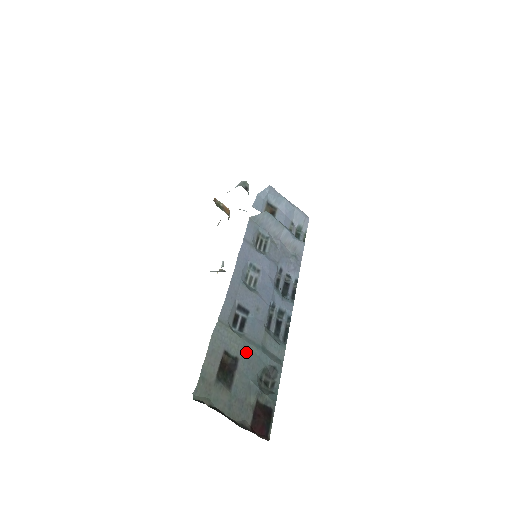
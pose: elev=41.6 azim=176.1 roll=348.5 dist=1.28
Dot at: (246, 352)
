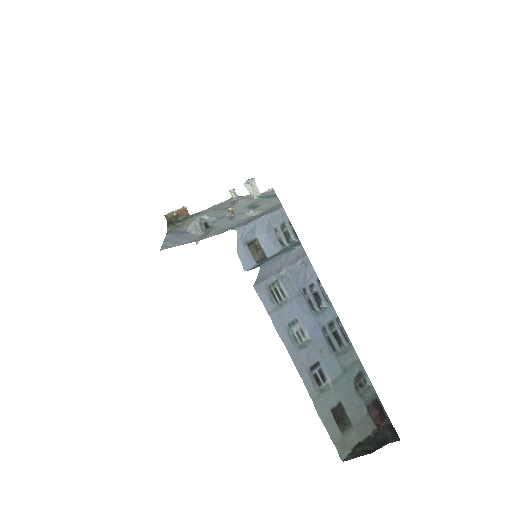
Dot at: (340, 391)
